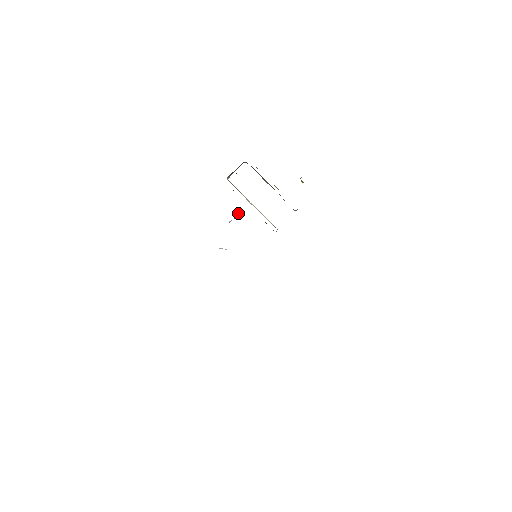
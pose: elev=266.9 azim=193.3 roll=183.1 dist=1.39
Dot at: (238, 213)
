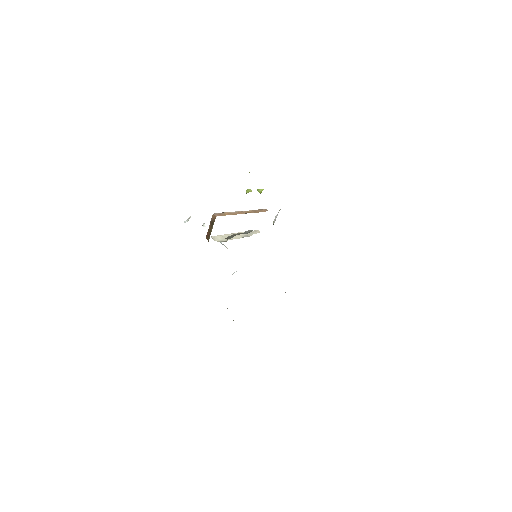
Dot at: occluded
